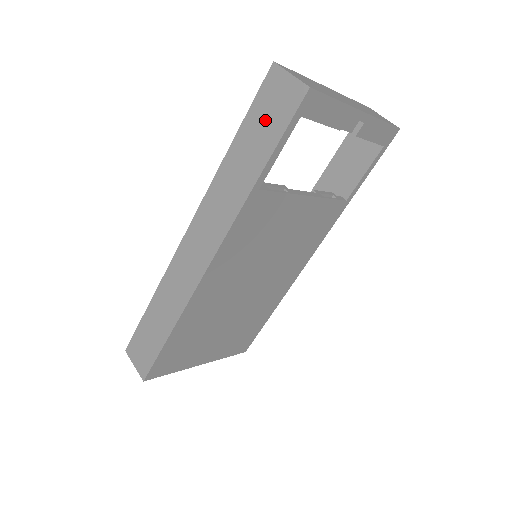
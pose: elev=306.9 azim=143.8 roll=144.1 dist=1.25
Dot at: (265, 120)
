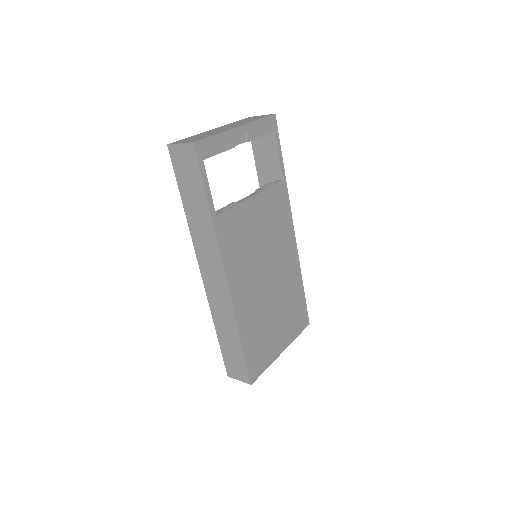
Dot at: (188, 177)
